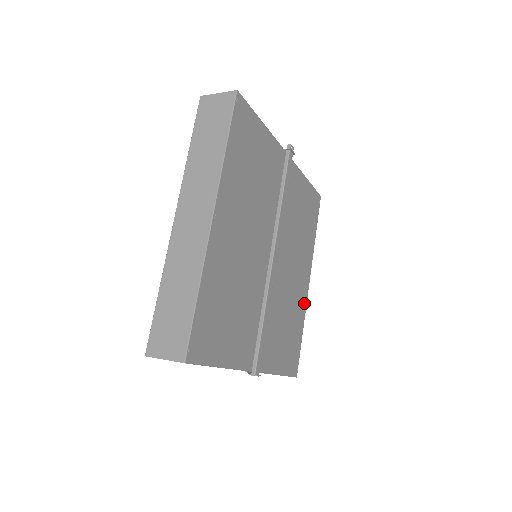
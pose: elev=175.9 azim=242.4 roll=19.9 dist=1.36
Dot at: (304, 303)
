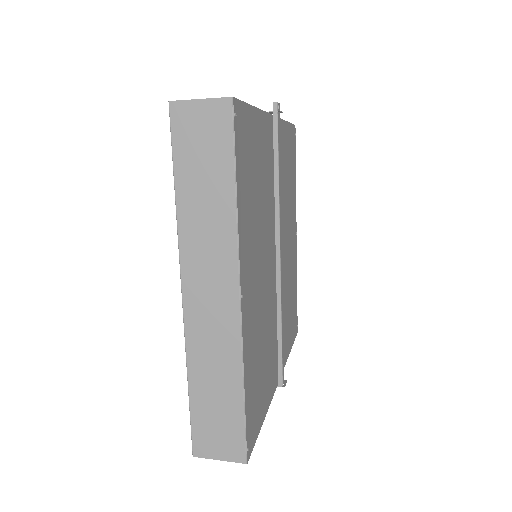
Dot at: (295, 260)
